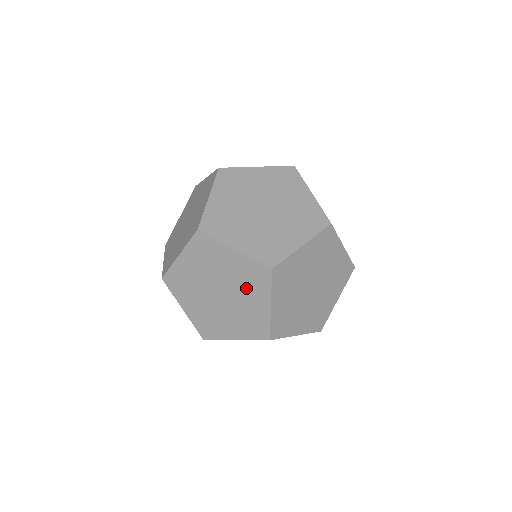
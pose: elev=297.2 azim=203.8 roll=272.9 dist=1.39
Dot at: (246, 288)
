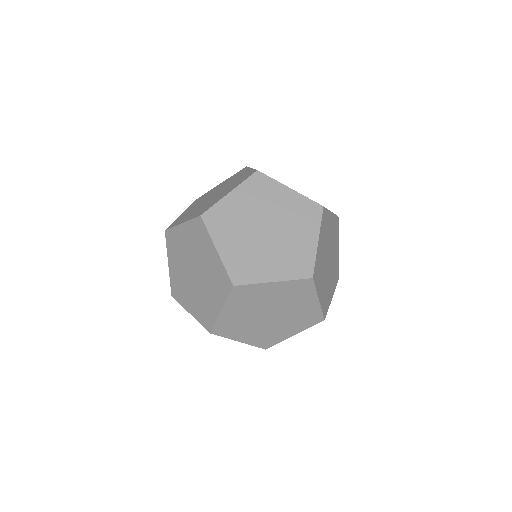
Dot at: (212, 284)
